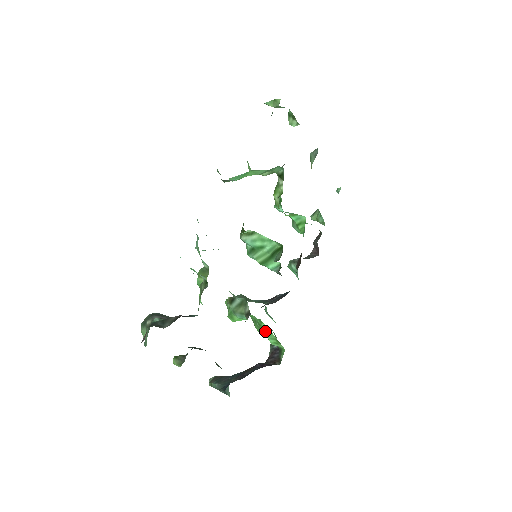
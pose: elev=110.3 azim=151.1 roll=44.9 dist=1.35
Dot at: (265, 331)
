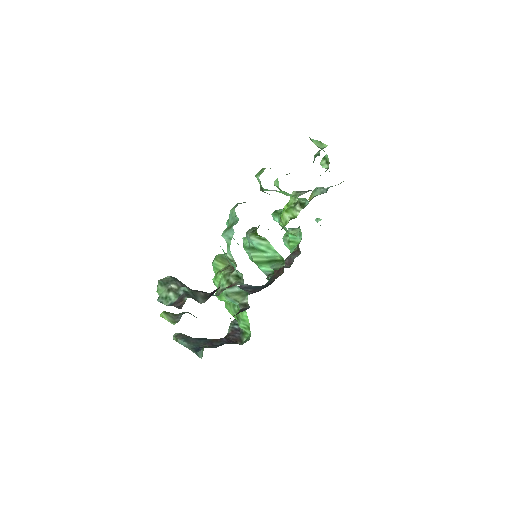
Dot at: (243, 317)
